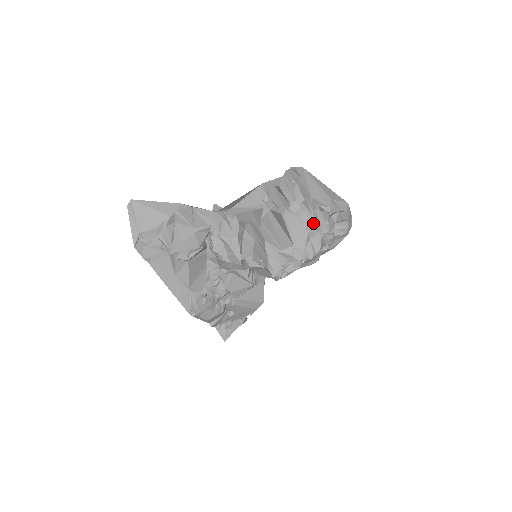
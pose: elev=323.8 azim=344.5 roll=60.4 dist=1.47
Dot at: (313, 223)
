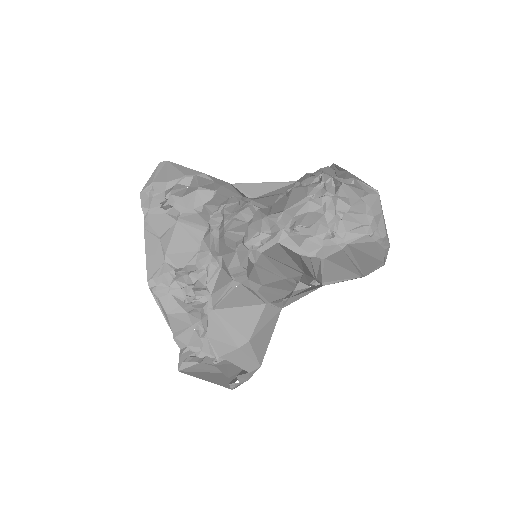
Dot at: (319, 195)
